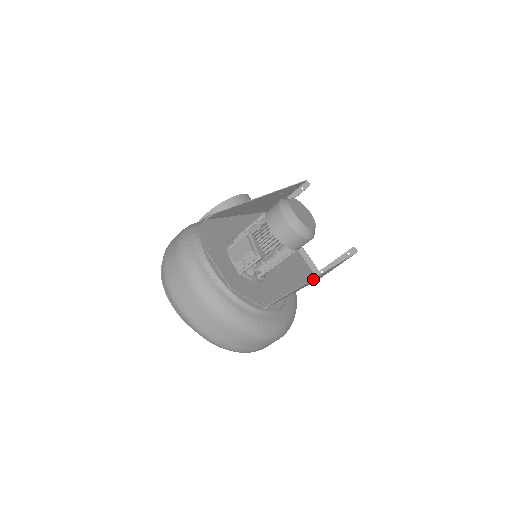
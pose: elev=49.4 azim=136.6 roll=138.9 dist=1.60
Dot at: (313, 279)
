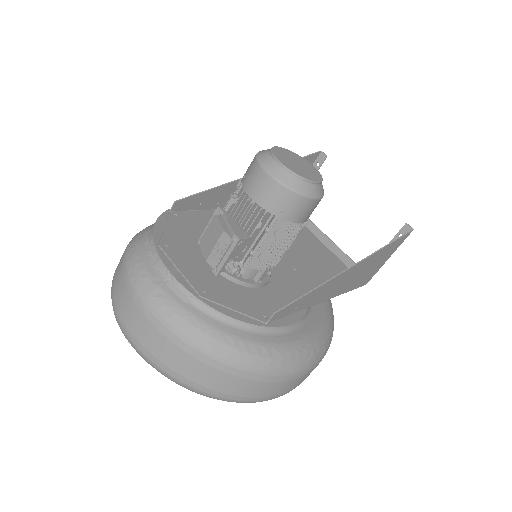
Dot at: (346, 274)
